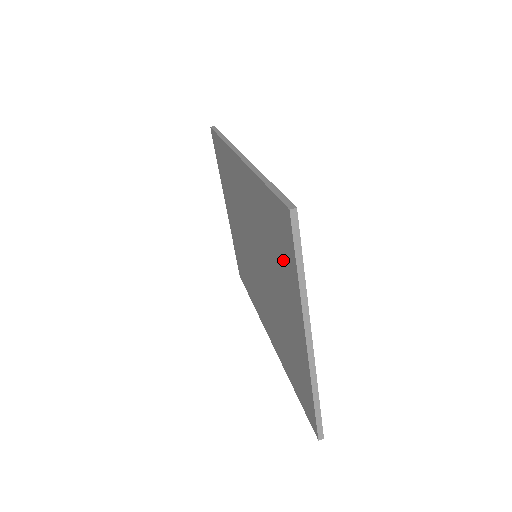
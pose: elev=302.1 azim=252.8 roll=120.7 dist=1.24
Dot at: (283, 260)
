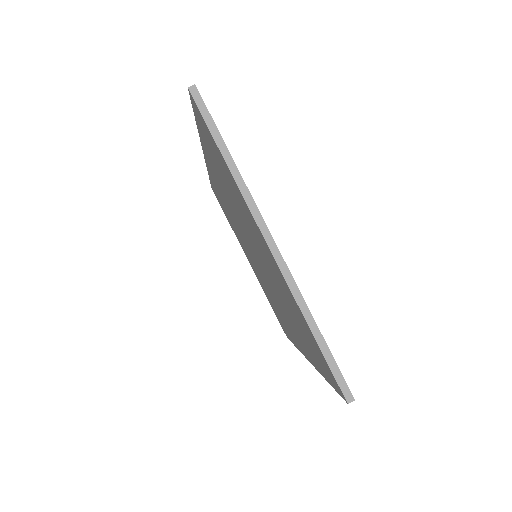
Dot at: (227, 178)
